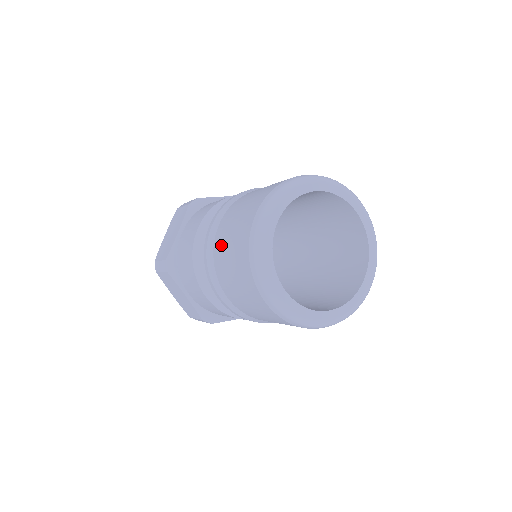
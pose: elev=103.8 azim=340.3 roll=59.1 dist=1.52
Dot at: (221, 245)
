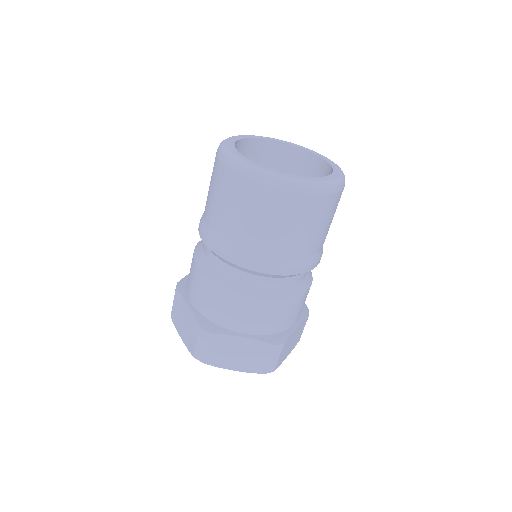
Dot at: occluded
